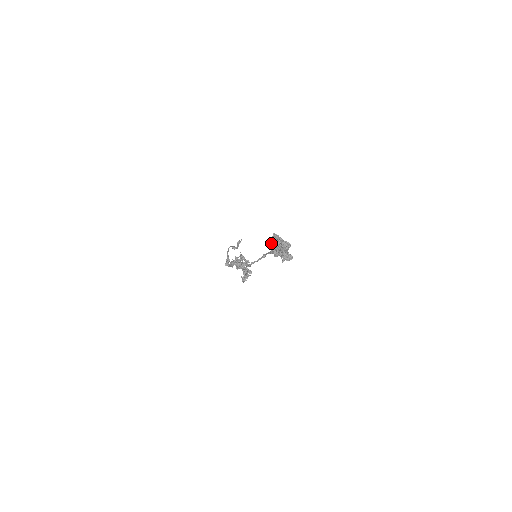
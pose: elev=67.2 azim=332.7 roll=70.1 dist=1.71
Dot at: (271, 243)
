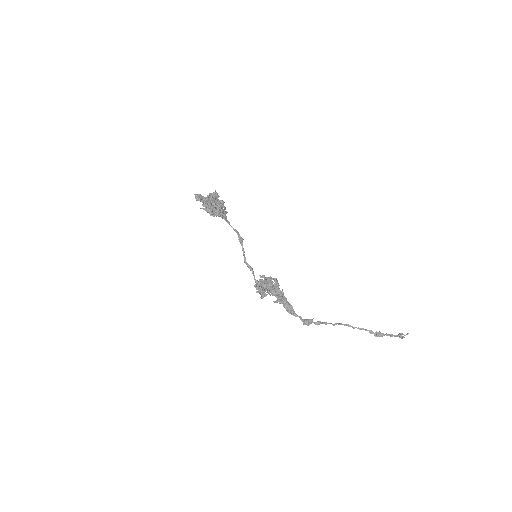
Dot at: occluded
